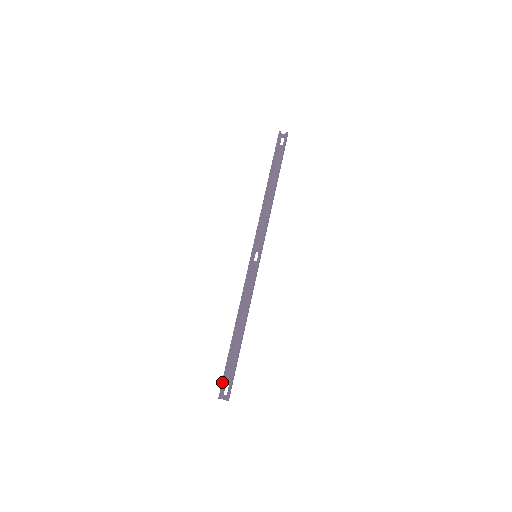
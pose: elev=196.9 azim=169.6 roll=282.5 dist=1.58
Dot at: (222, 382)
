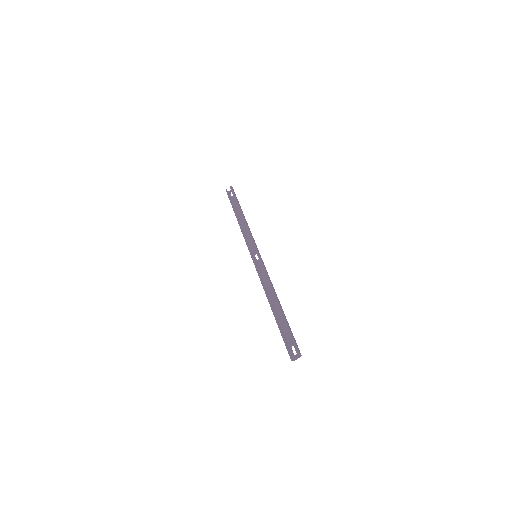
Dot at: occluded
